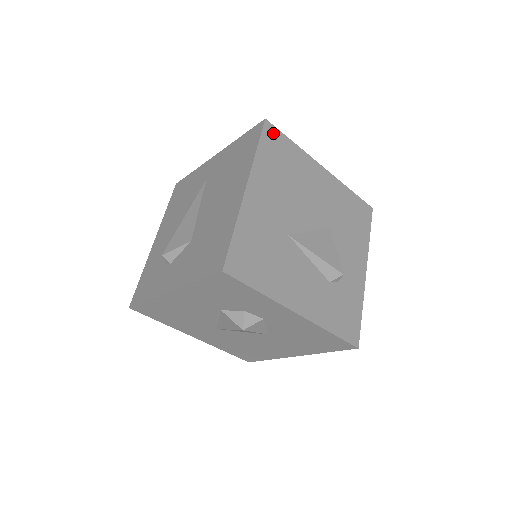
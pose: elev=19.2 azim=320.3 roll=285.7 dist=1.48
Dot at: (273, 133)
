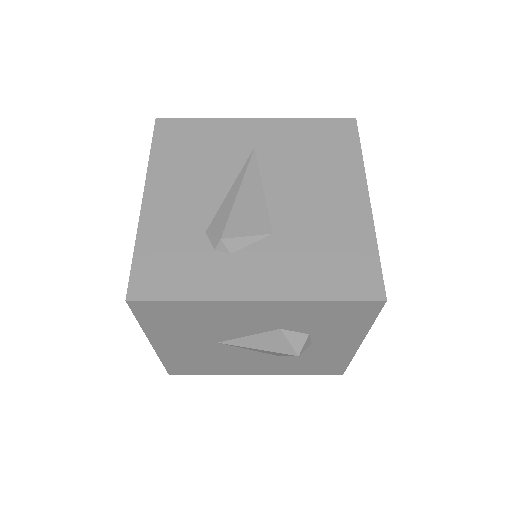
Dot at: occluded
